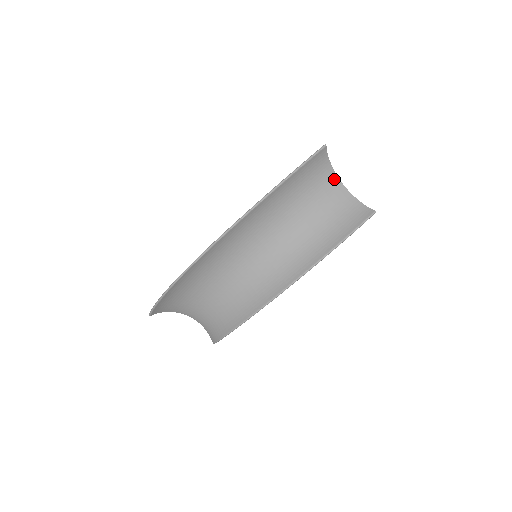
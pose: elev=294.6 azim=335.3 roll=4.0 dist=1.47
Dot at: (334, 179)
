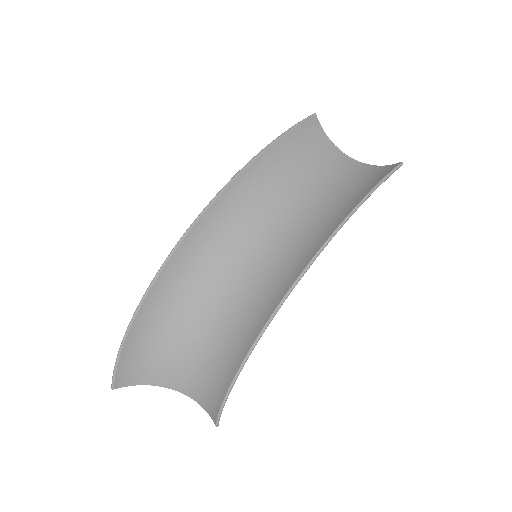
Dot at: (338, 154)
